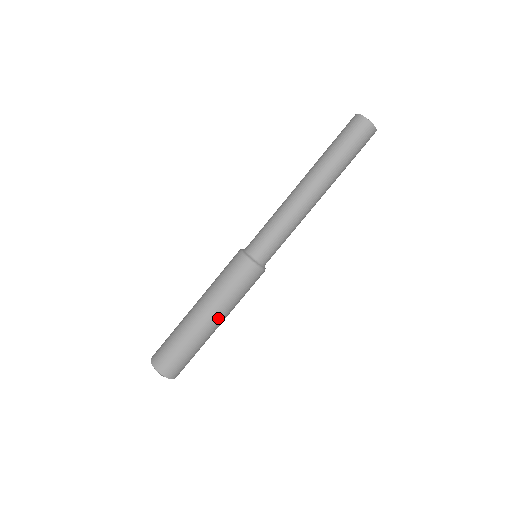
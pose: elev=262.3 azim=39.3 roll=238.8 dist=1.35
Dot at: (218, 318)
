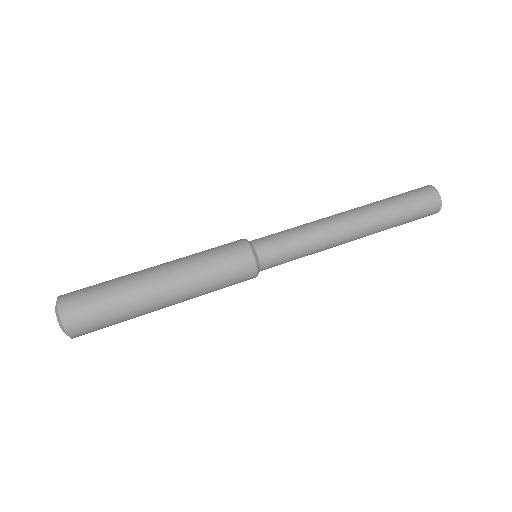
Dot at: (175, 292)
